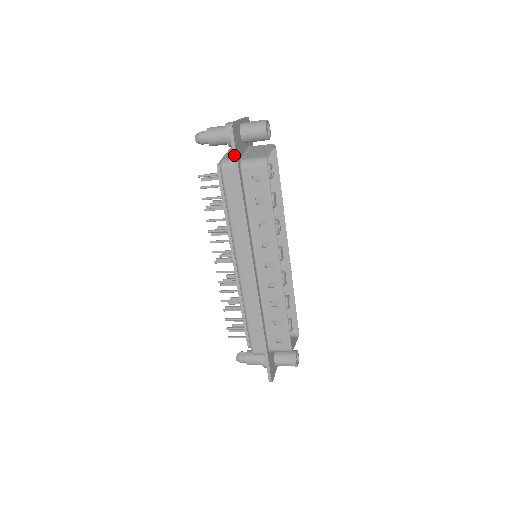
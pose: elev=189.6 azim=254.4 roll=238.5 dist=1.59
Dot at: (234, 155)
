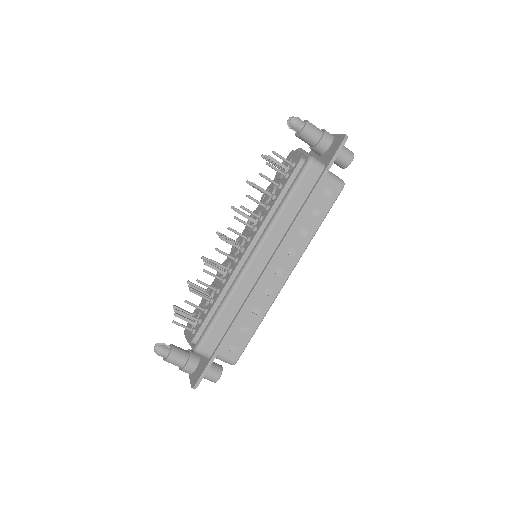
Dot at: (332, 161)
